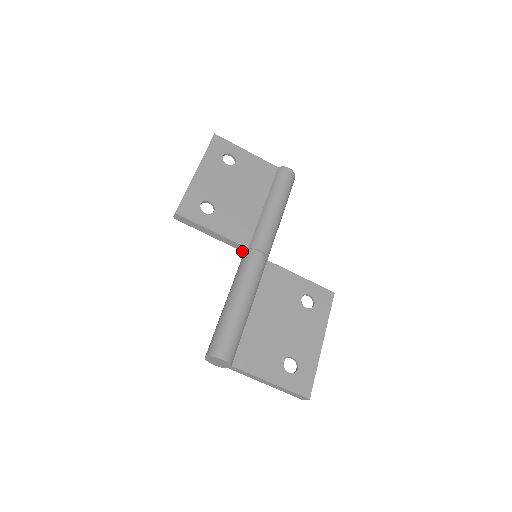
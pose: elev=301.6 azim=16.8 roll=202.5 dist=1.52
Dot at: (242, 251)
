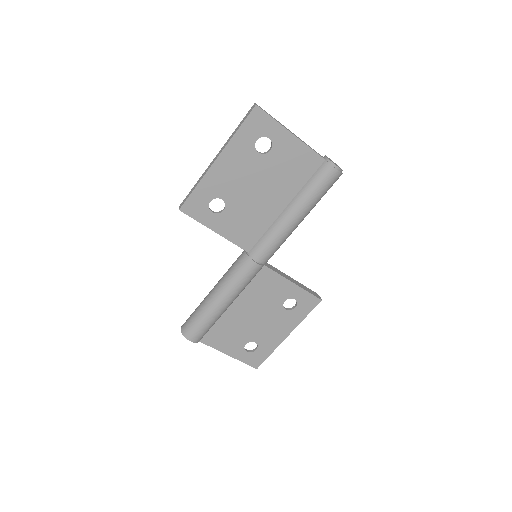
Dot at: occluded
